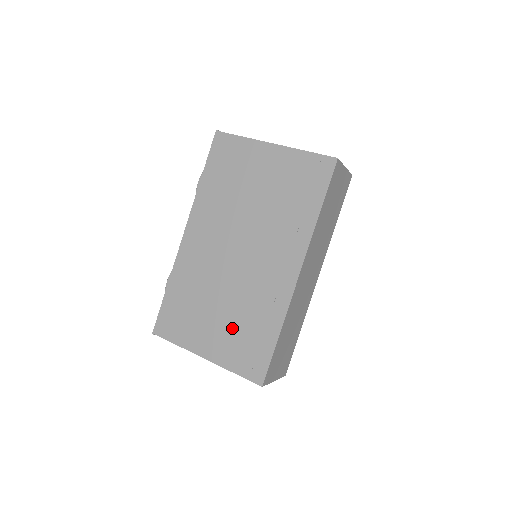
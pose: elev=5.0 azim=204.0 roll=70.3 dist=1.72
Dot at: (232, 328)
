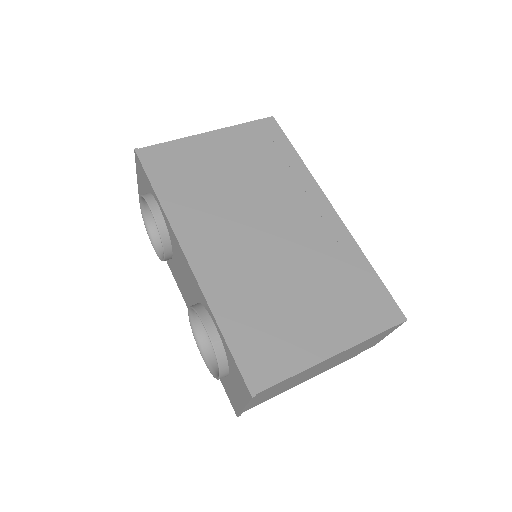
Dot at: (329, 298)
